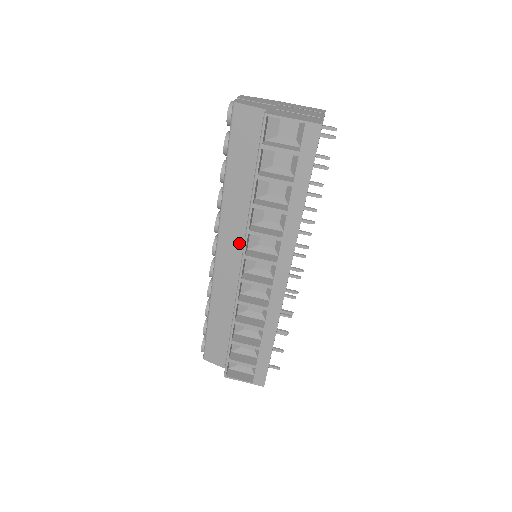
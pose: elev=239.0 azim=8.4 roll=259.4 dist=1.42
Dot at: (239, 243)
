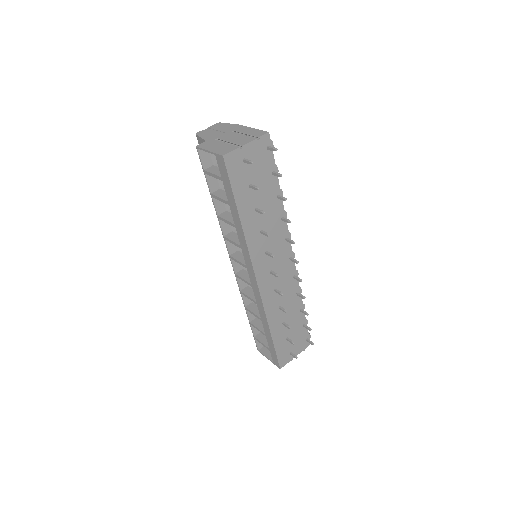
Dot at: occluded
